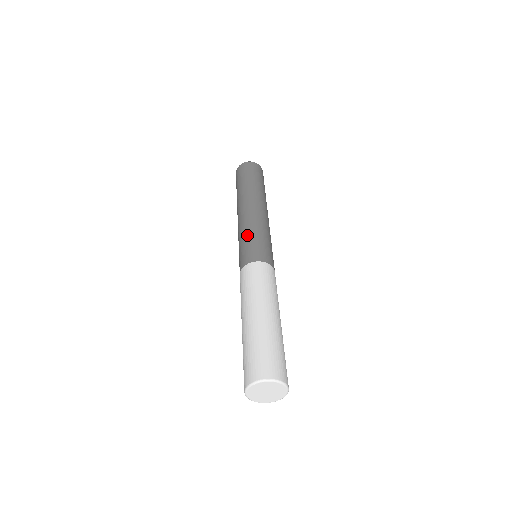
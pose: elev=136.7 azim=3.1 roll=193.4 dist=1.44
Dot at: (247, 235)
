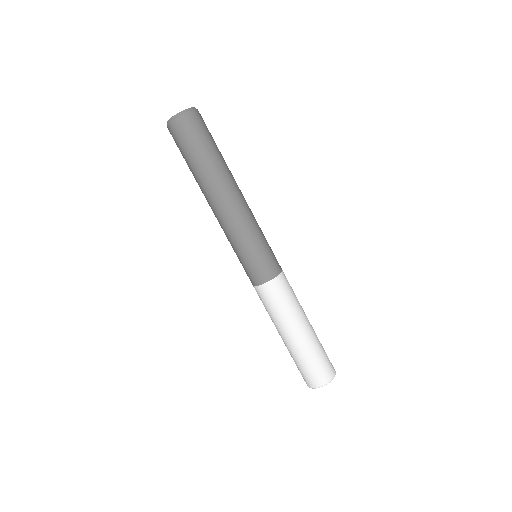
Dot at: (235, 252)
